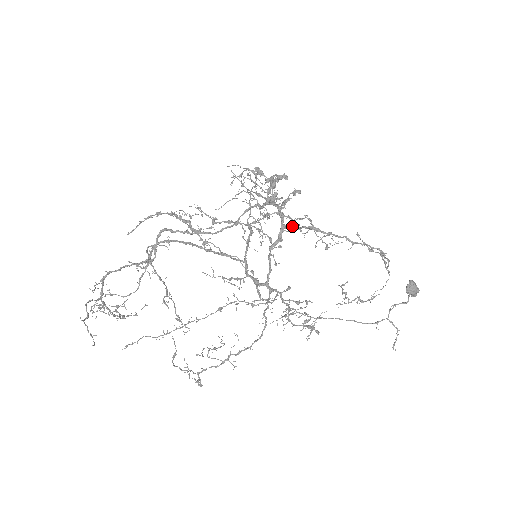
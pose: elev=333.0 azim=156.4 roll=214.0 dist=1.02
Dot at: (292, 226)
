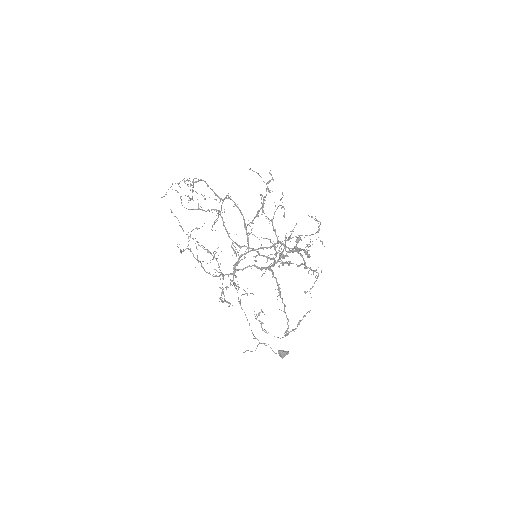
Dot at: (272, 273)
